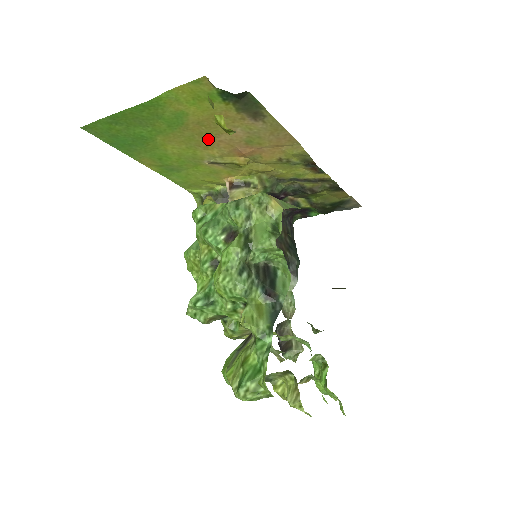
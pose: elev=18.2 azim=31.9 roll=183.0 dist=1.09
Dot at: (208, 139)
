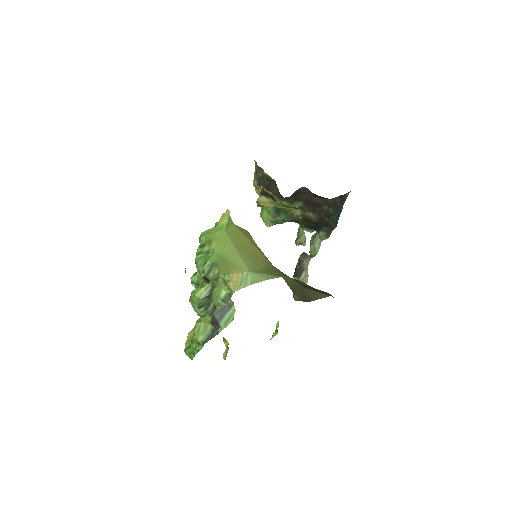
Dot at: occluded
